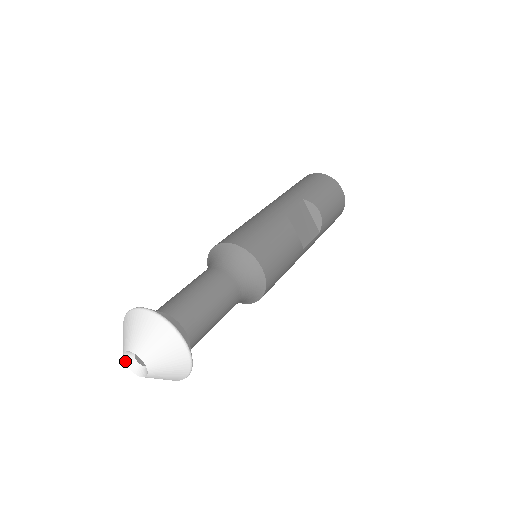
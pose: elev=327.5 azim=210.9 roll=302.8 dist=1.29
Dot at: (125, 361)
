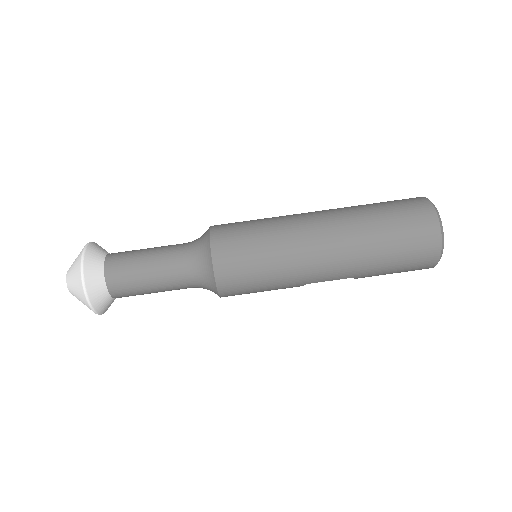
Dot at: (68, 272)
